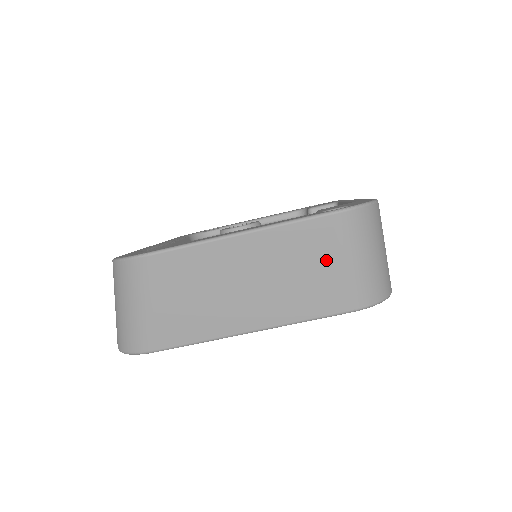
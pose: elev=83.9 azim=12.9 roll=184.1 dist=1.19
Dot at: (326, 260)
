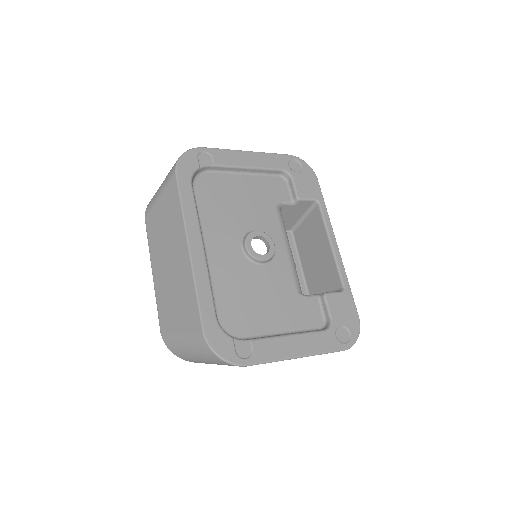
Dot at: occluded
